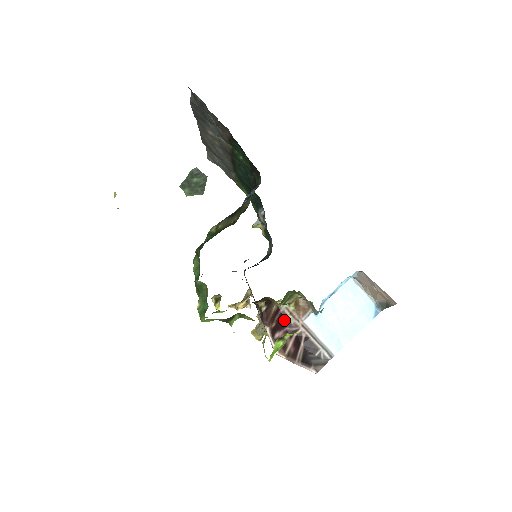
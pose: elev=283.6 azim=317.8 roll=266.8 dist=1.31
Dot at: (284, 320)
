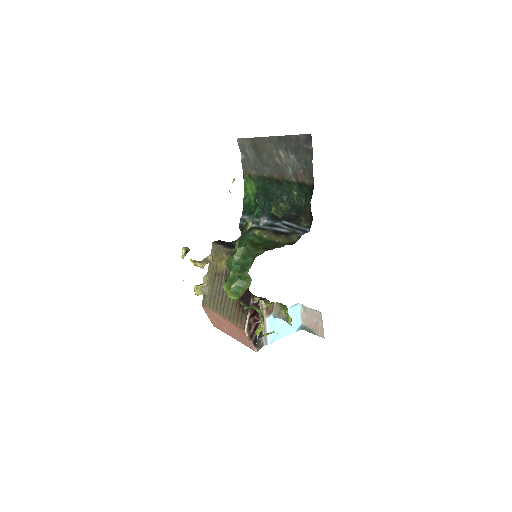
Dot at: occluded
